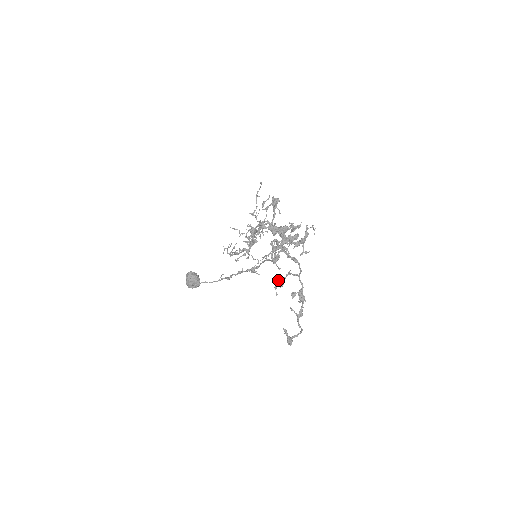
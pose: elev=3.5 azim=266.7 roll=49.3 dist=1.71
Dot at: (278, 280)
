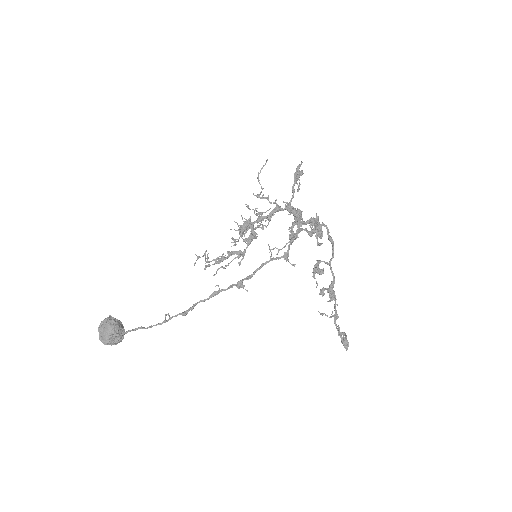
Dot at: (318, 265)
